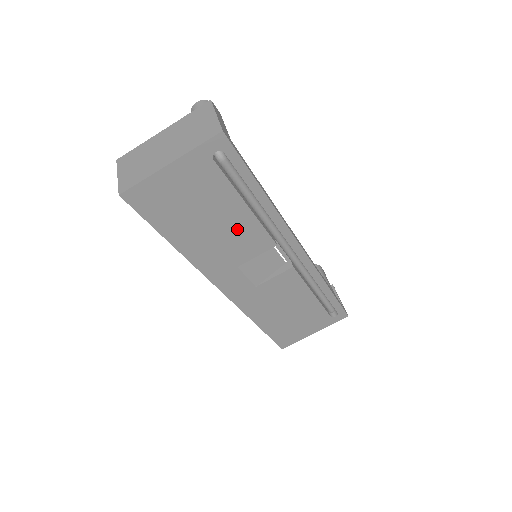
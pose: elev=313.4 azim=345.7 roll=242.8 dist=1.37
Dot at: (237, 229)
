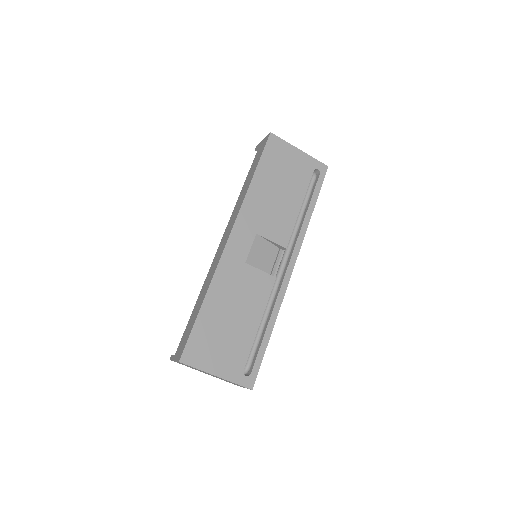
Dot at: (284, 212)
